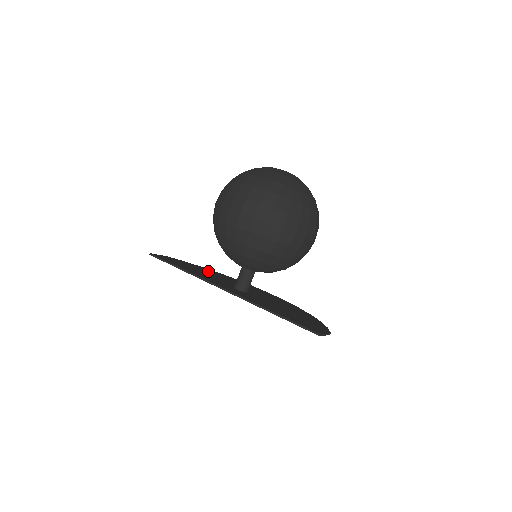
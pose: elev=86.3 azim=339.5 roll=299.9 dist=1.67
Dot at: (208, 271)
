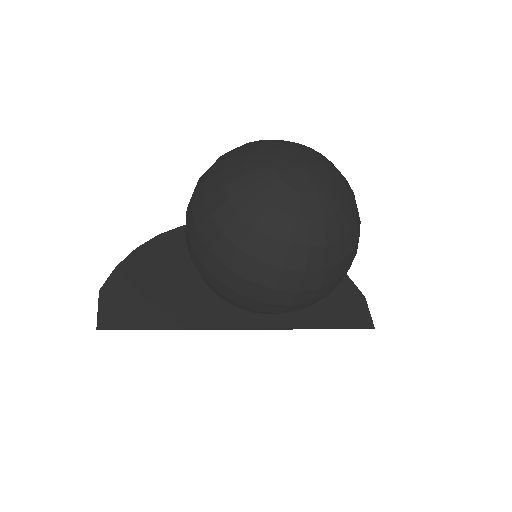
Dot at: (160, 261)
